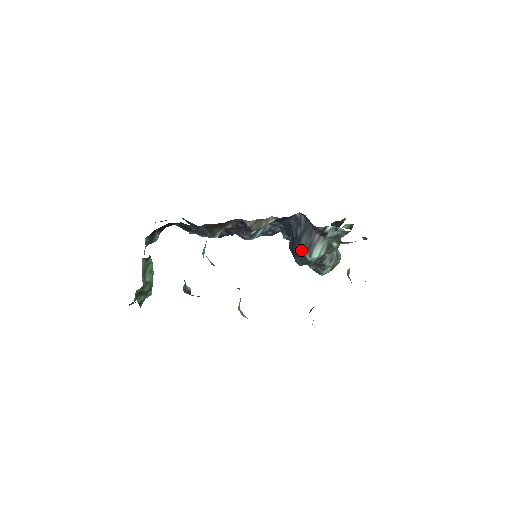
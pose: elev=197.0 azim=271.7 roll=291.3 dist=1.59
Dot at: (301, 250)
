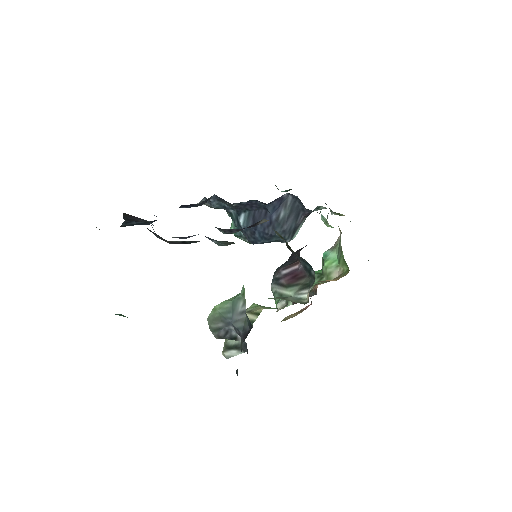
Dot at: (283, 234)
